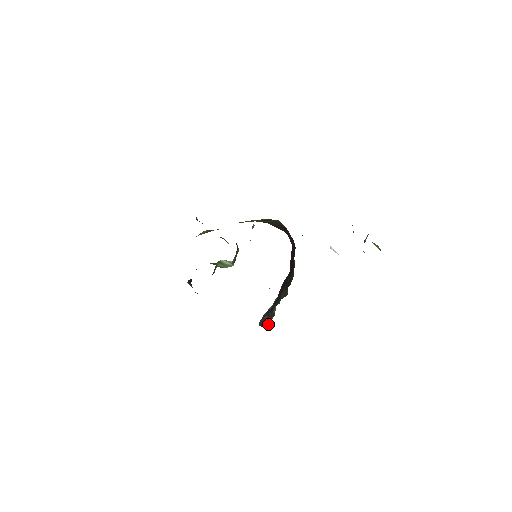
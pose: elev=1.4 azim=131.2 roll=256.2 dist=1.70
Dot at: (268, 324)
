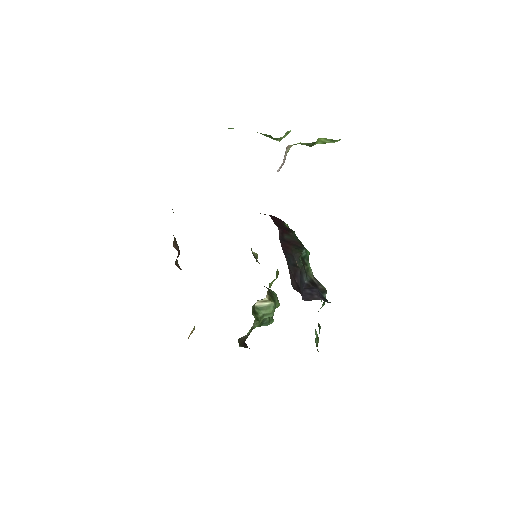
Dot at: (317, 296)
